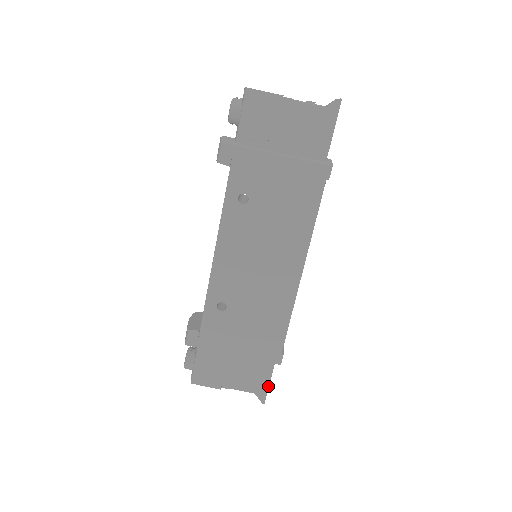
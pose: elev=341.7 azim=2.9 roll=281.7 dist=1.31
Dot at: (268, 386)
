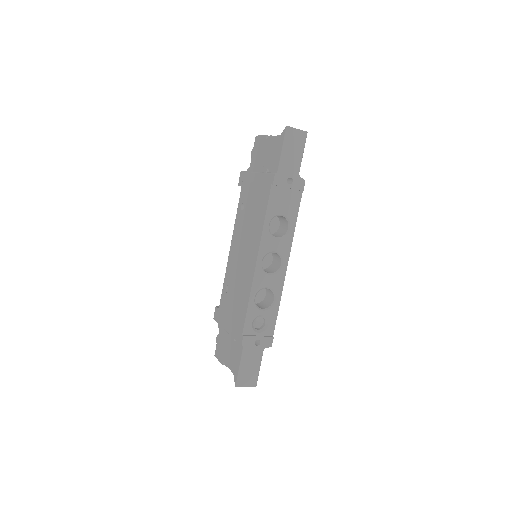
Dot at: (239, 369)
